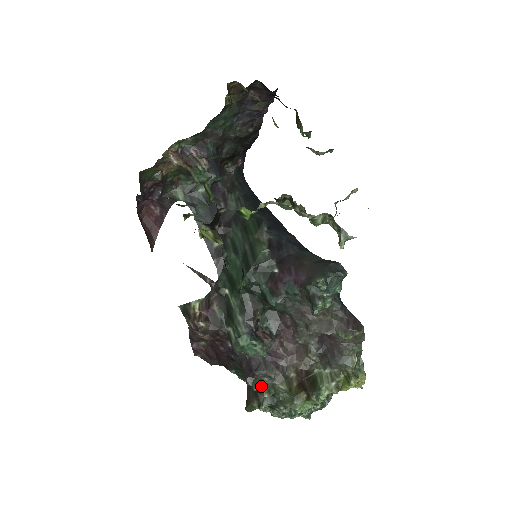
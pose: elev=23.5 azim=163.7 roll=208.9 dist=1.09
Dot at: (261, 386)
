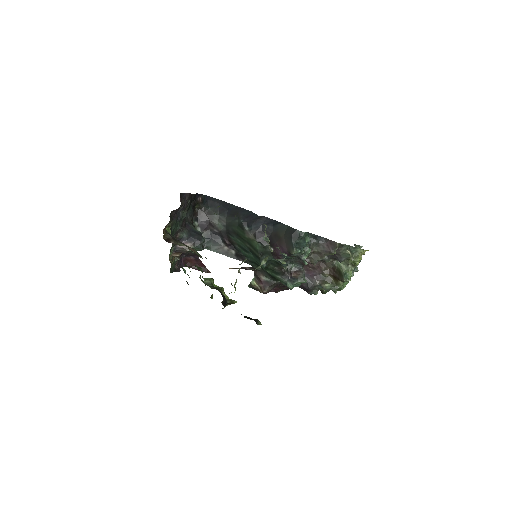
Dot at: (317, 291)
